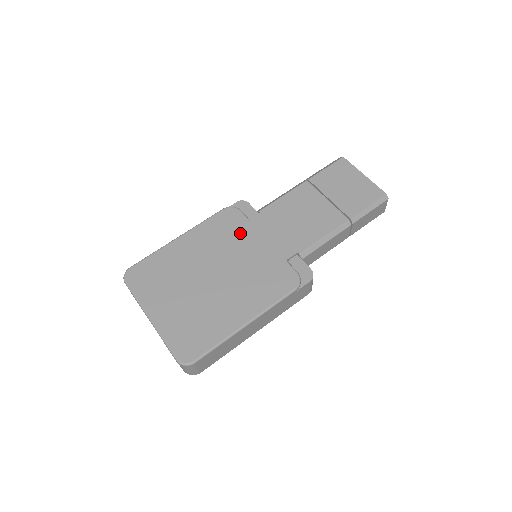
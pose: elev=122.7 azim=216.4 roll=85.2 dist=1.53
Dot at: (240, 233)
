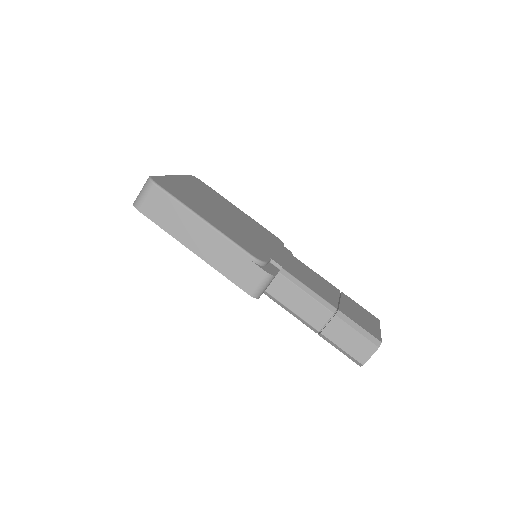
Dot at: (268, 239)
